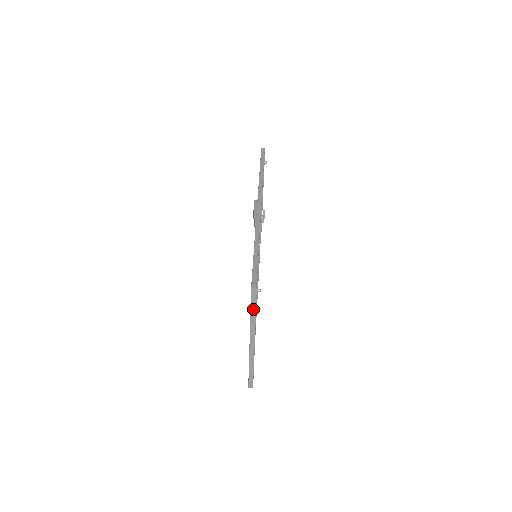
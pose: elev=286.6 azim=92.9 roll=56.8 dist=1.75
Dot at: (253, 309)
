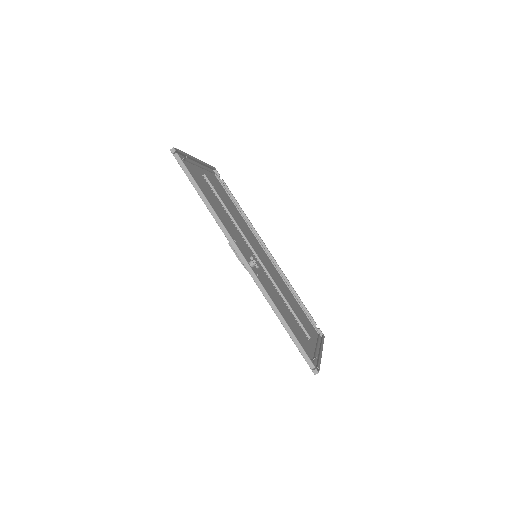
Dot at: occluded
